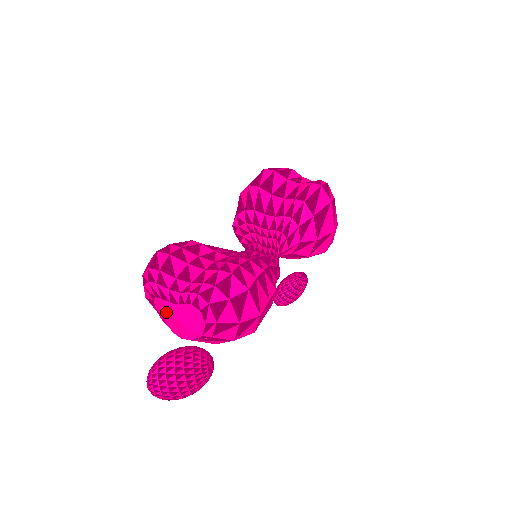
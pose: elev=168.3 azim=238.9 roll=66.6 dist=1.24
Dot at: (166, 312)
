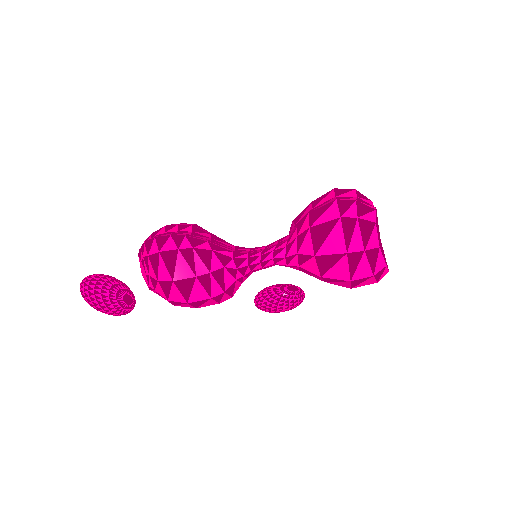
Dot at: occluded
